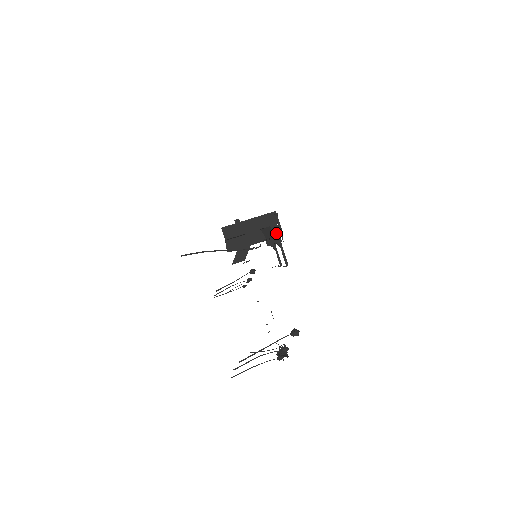
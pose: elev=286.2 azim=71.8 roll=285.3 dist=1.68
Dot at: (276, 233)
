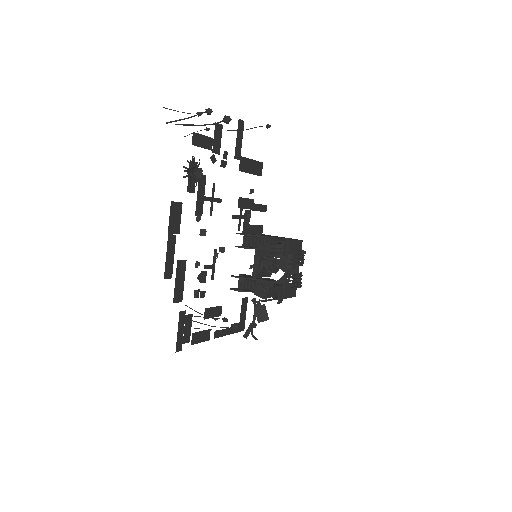
Dot at: occluded
